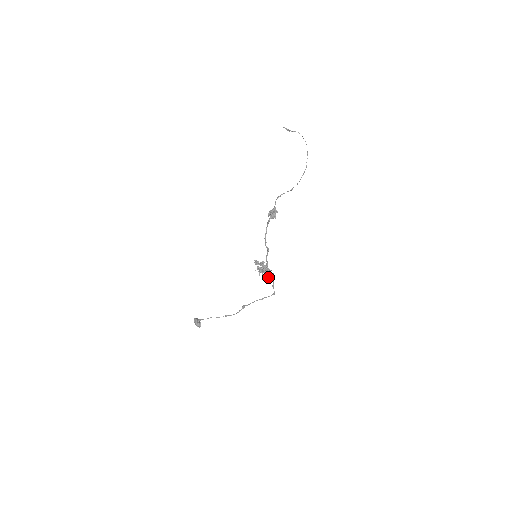
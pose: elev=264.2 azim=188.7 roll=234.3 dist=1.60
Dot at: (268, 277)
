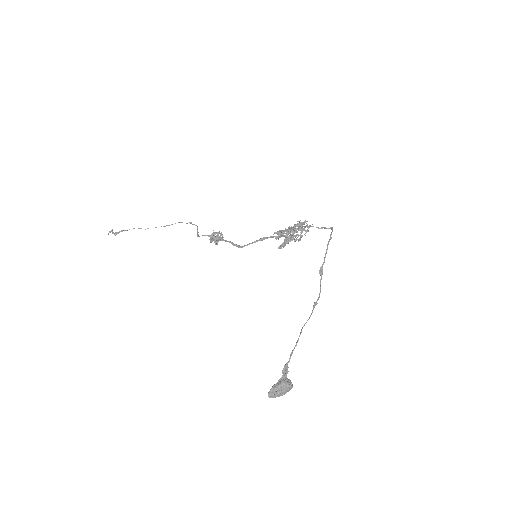
Dot at: (305, 231)
